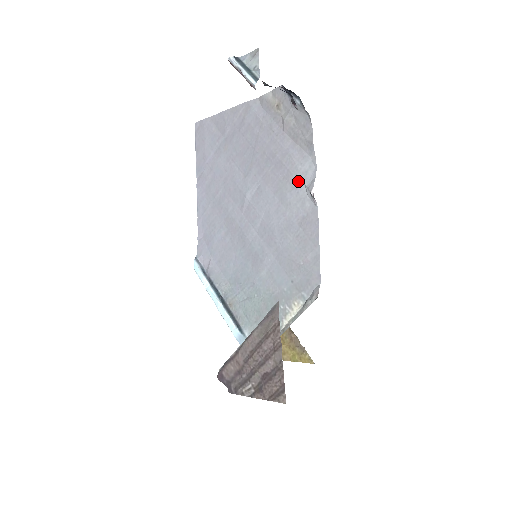
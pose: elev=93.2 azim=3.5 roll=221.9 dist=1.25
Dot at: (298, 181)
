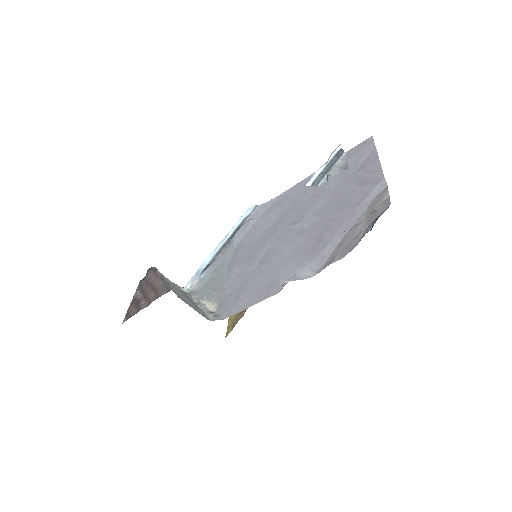
Dot at: (303, 265)
